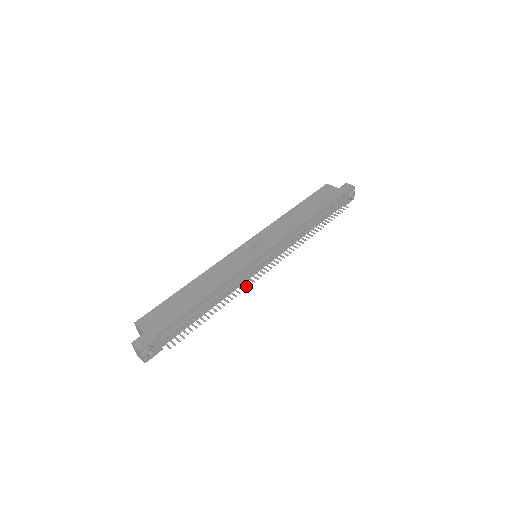
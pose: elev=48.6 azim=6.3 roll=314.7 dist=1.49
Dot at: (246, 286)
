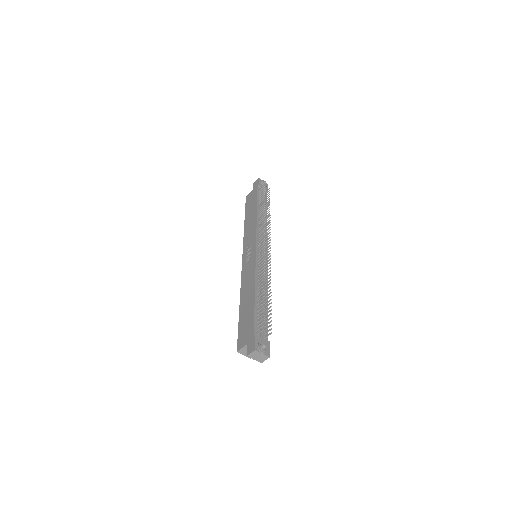
Dot at: (269, 268)
